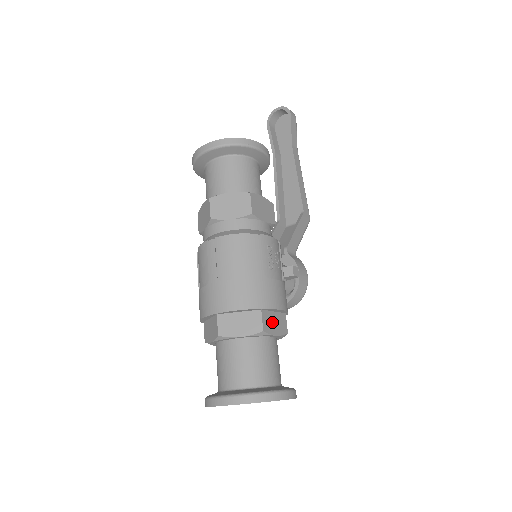
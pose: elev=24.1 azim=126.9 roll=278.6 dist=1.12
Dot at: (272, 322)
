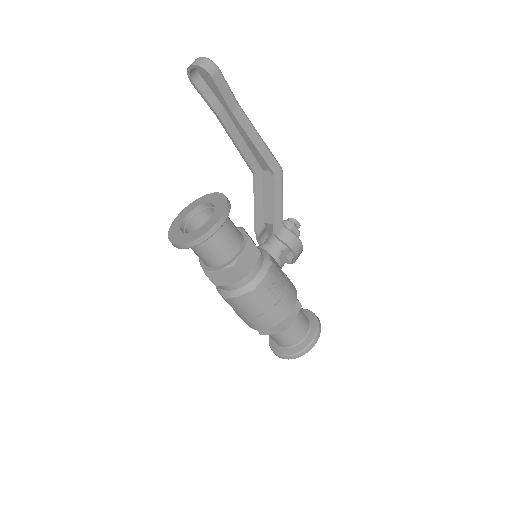
Dot at: (290, 316)
